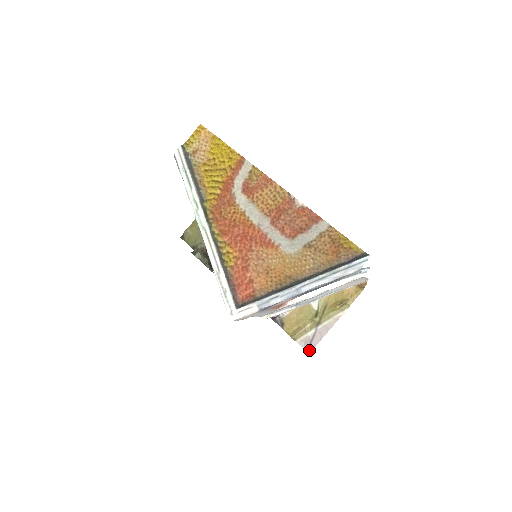
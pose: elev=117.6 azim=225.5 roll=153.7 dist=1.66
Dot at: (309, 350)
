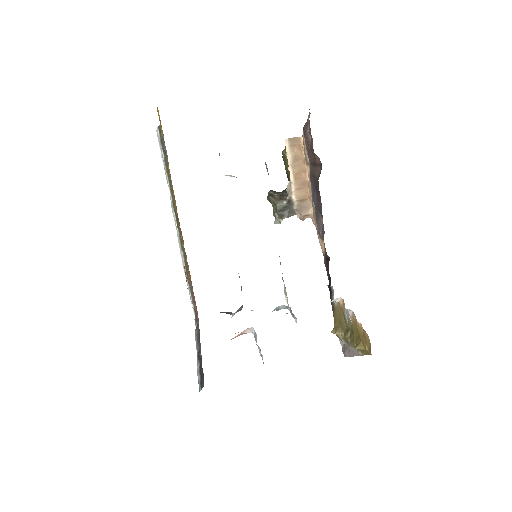
Dot at: (344, 354)
